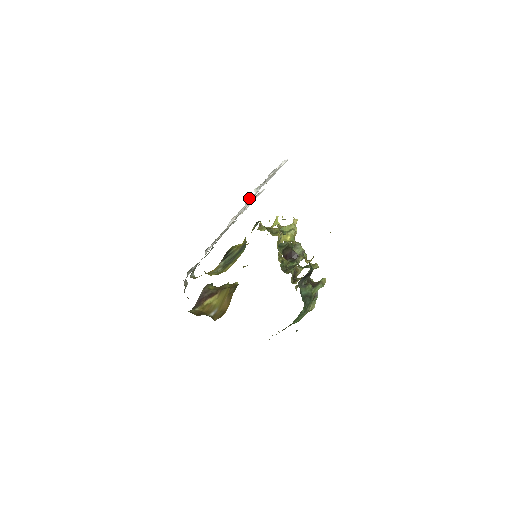
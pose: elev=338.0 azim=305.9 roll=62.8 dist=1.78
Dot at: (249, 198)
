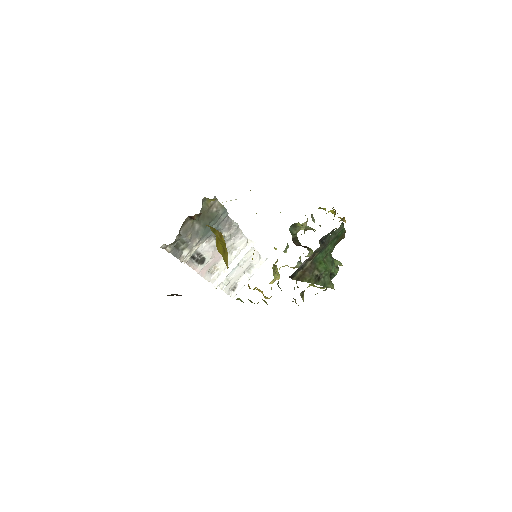
Dot at: (223, 283)
